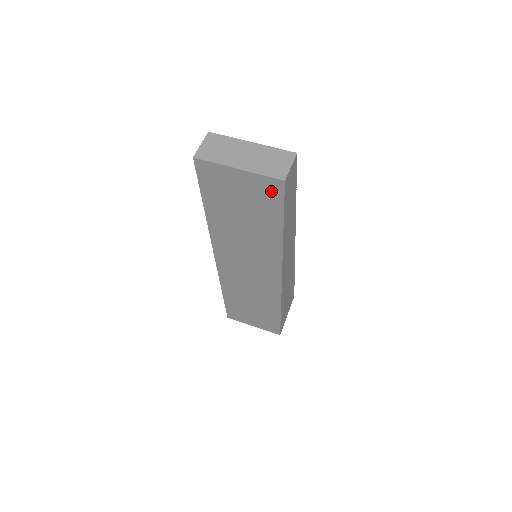
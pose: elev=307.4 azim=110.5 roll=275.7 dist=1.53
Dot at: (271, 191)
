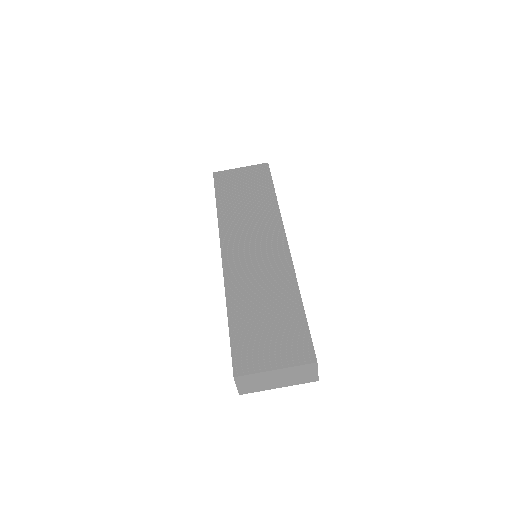
Dot at: occluded
